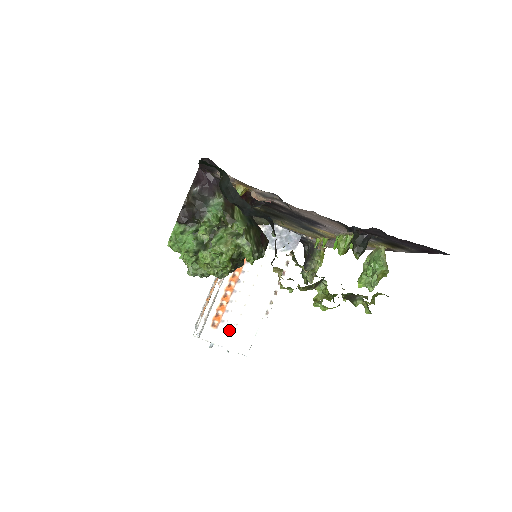
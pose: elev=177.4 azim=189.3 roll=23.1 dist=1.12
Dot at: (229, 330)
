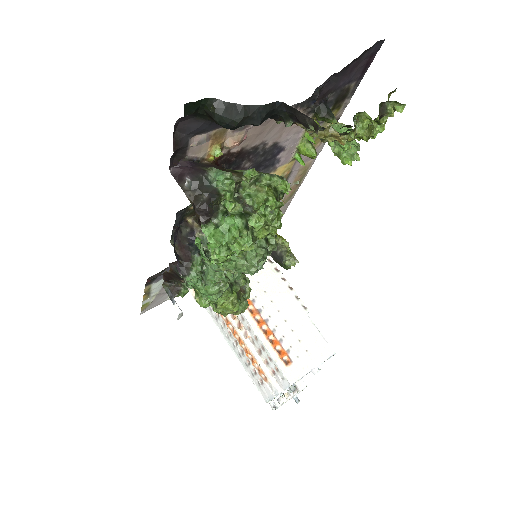
Dot at: (300, 352)
